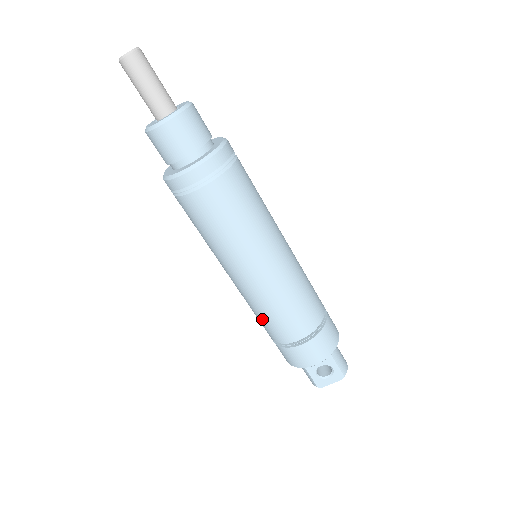
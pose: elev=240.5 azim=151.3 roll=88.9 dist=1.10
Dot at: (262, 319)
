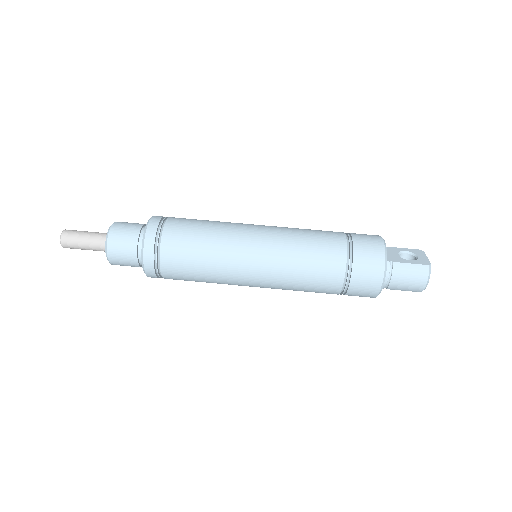
Dot at: (311, 252)
